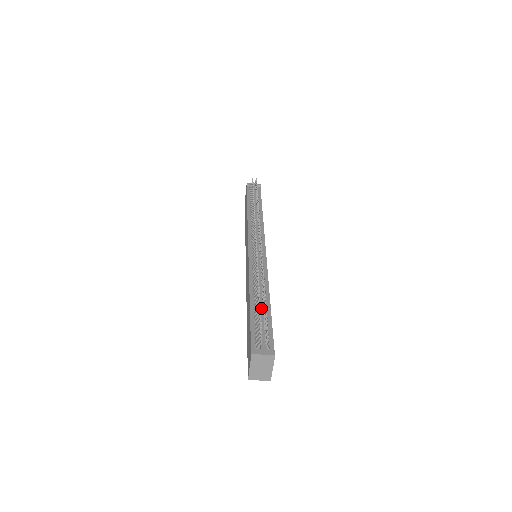
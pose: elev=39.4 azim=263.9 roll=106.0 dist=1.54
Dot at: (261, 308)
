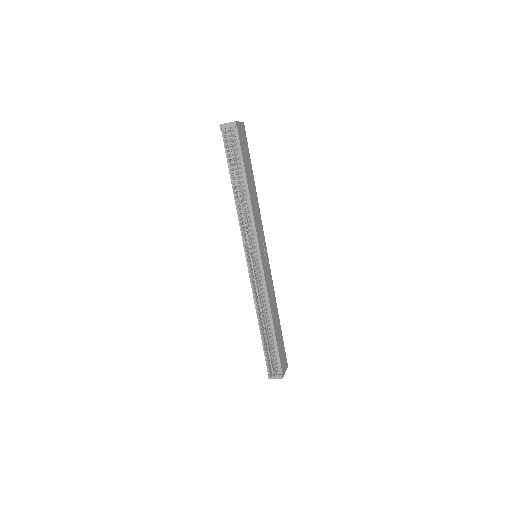
Dot at: (268, 338)
